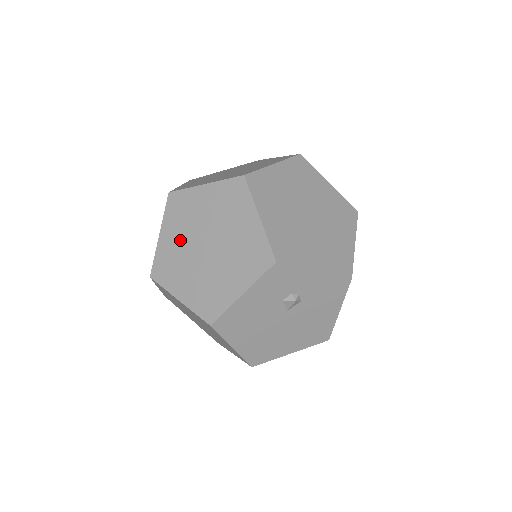
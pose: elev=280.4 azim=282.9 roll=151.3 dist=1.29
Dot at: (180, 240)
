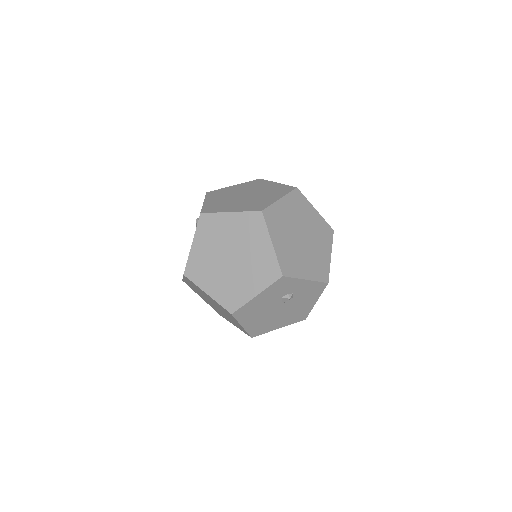
Dot at: (209, 251)
